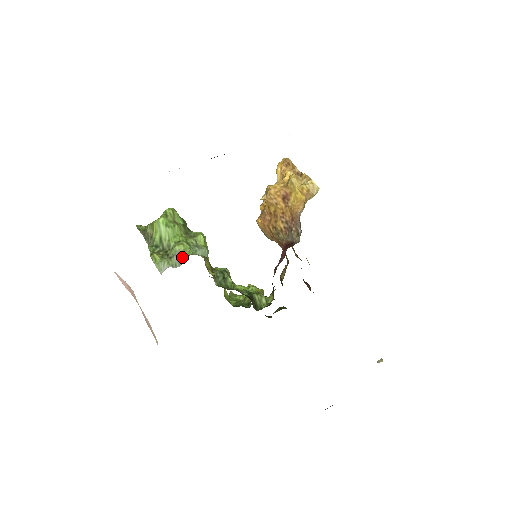
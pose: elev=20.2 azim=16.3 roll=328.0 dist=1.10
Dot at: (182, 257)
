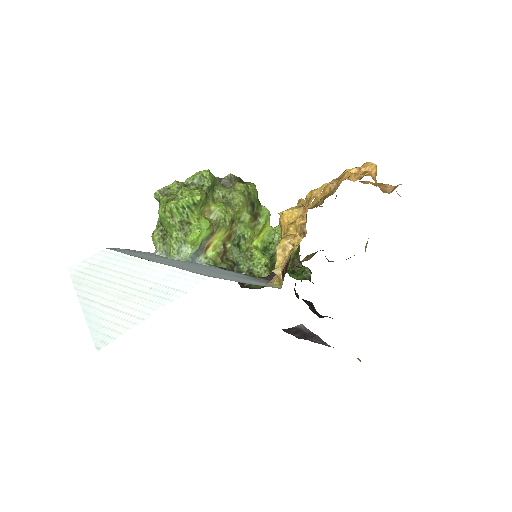
Dot at: (168, 251)
